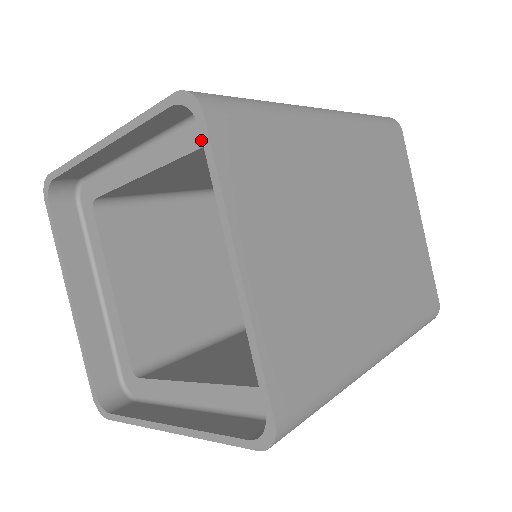
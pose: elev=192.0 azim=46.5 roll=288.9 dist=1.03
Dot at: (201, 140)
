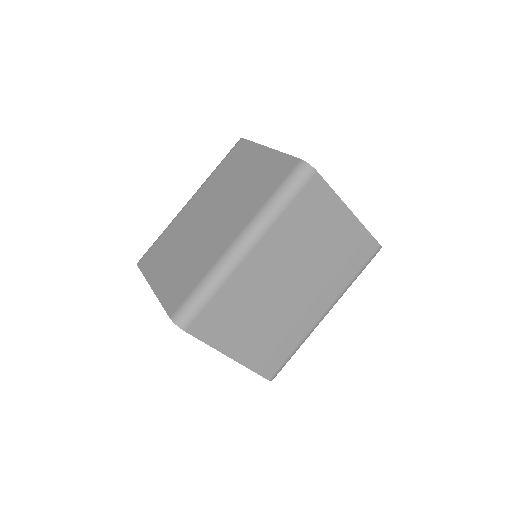
Dot at: occluded
